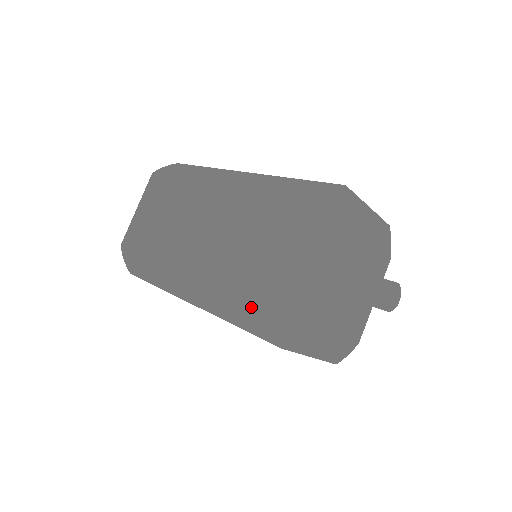
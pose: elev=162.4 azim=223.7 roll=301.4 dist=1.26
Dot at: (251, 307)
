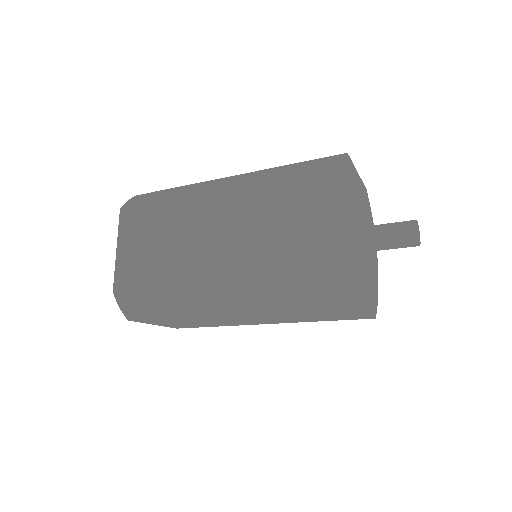
Dot at: (303, 287)
